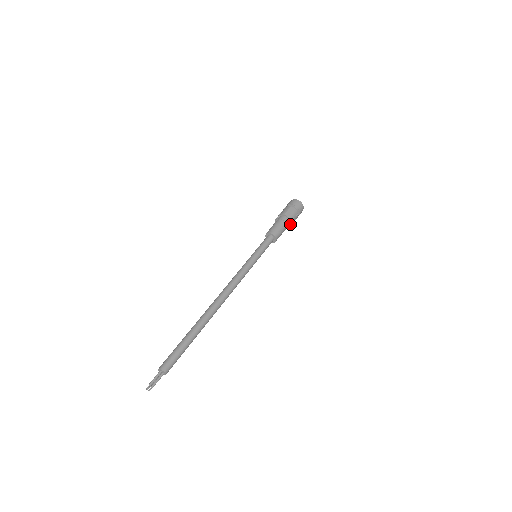
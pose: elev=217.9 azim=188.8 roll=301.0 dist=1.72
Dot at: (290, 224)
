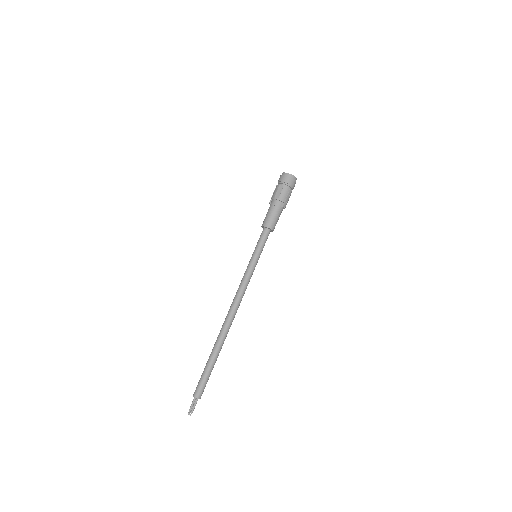
Dot at: (283, 205)
